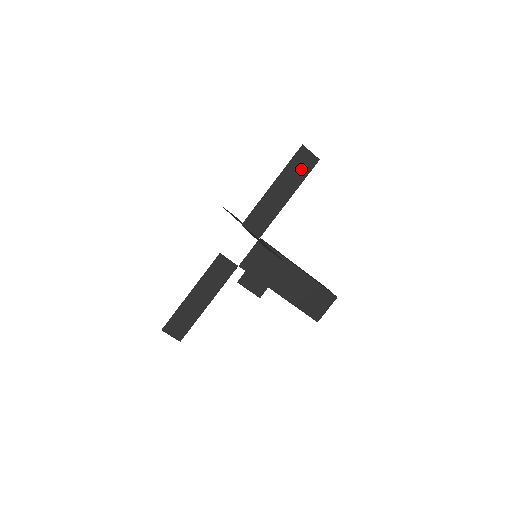
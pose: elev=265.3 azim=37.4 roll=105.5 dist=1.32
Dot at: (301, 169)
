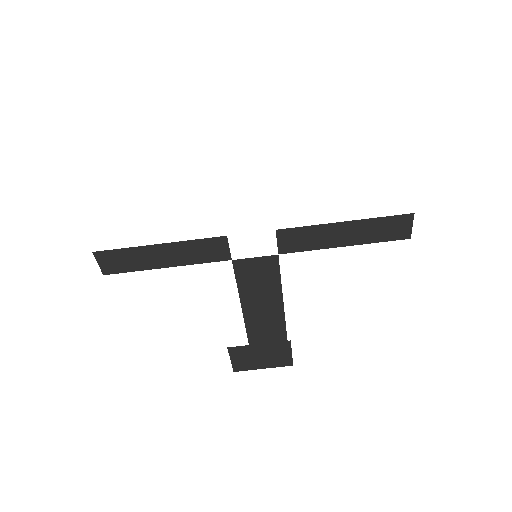
Dot at: (386, 232)
